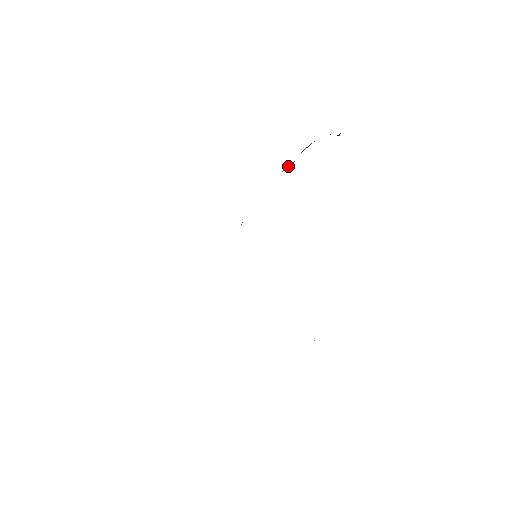
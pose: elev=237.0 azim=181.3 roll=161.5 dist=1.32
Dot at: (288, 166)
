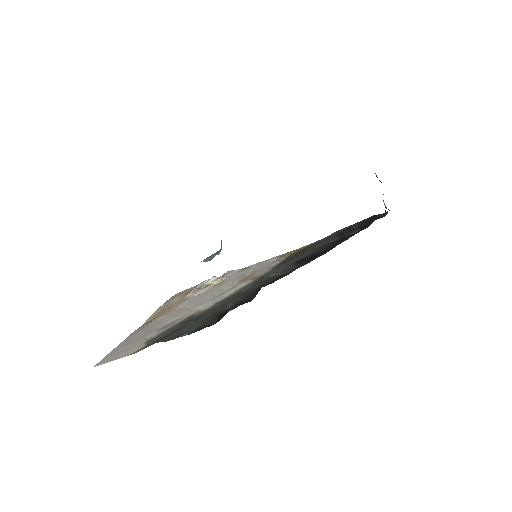
Dot at: occluded
